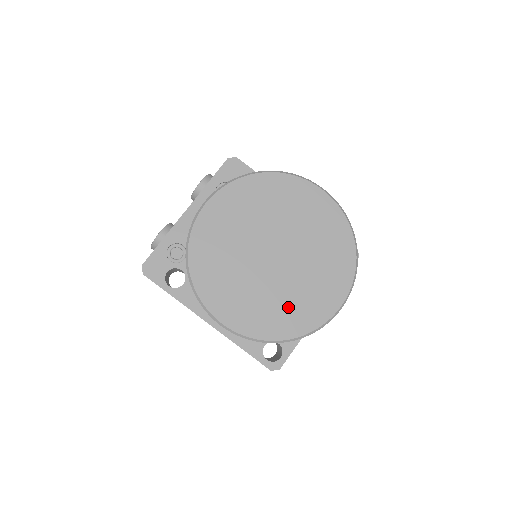
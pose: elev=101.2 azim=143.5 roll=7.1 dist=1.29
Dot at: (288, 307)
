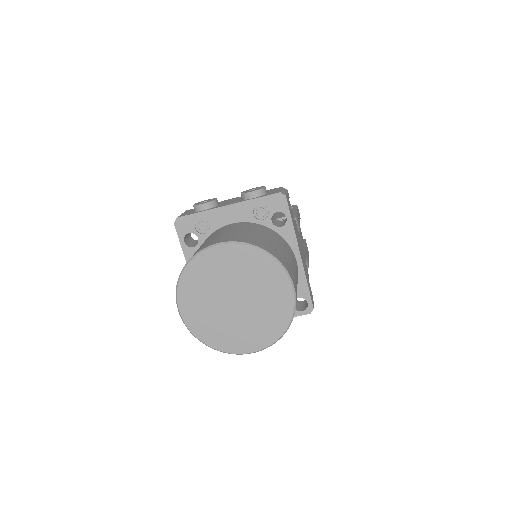
Dot at: (221, 331)
